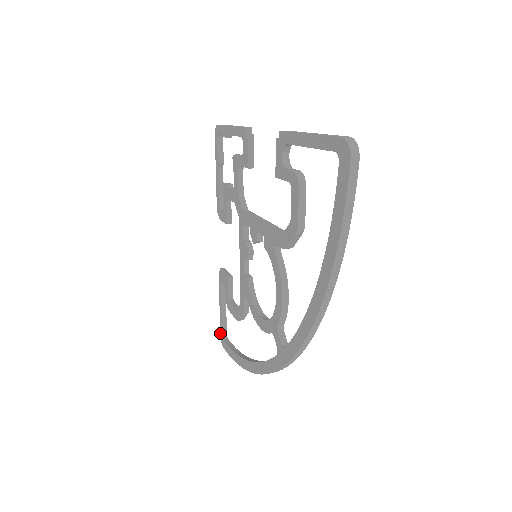
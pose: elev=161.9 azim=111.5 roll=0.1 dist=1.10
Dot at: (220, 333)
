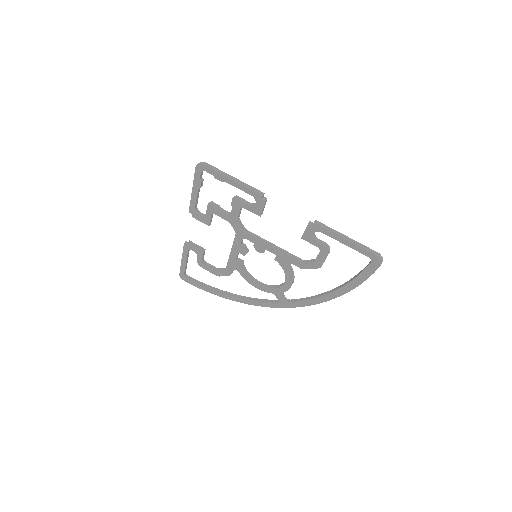
Dot at: (180, 273)
